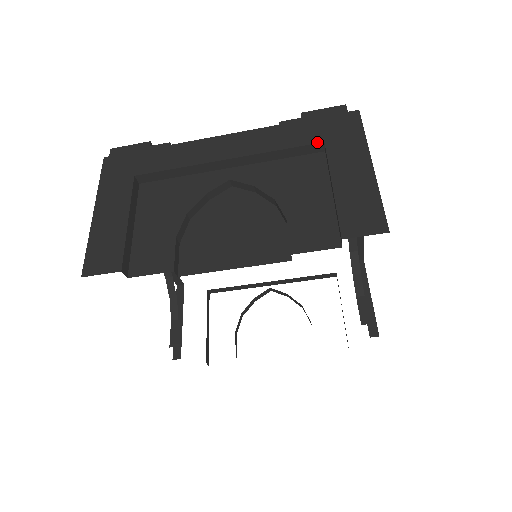
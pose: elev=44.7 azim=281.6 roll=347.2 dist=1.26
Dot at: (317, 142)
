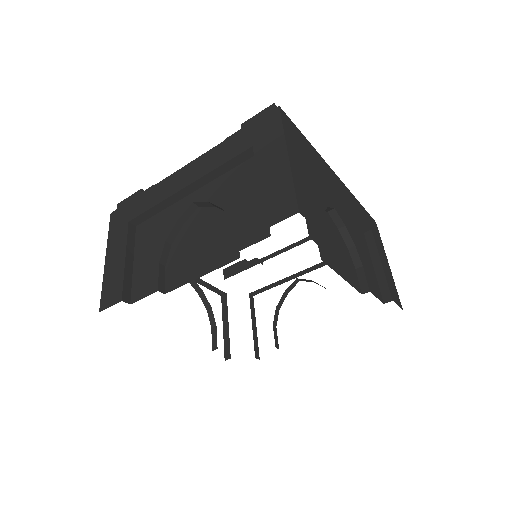
Dot at: (247, 148)
